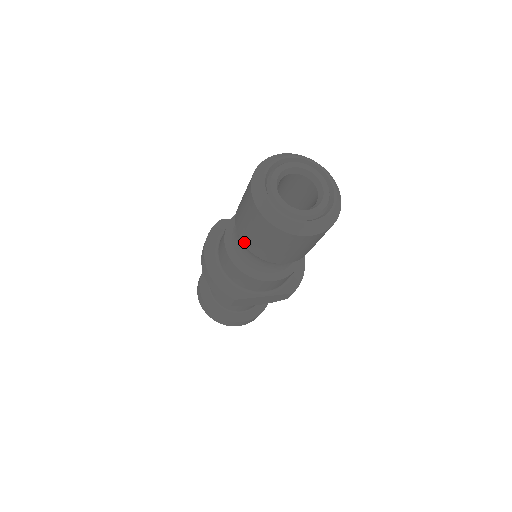
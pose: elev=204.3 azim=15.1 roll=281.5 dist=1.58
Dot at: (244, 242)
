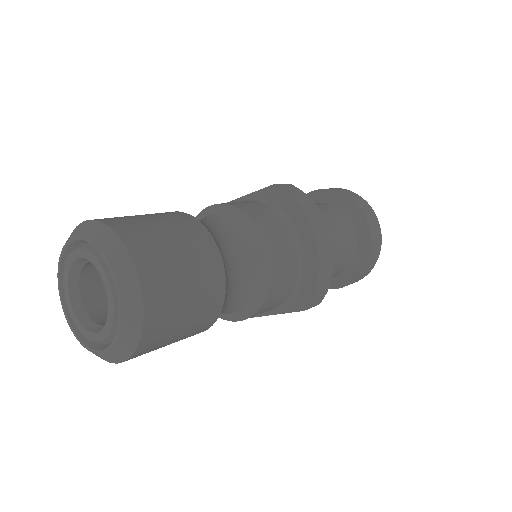
Dot at: occluded
